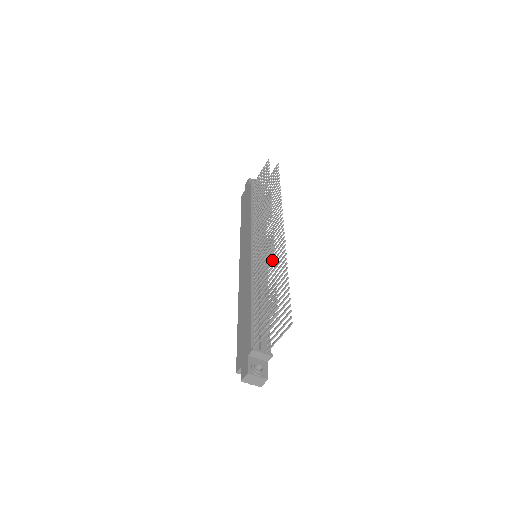
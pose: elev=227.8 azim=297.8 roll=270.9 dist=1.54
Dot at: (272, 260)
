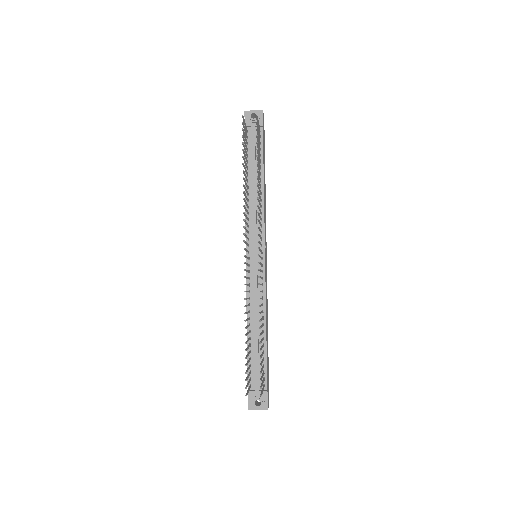
Dot at: (244, 313)
